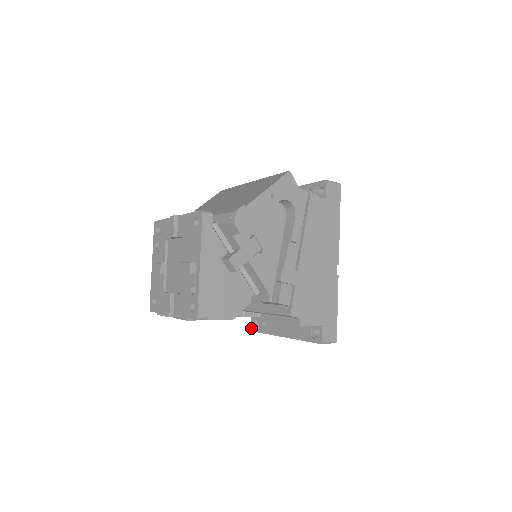
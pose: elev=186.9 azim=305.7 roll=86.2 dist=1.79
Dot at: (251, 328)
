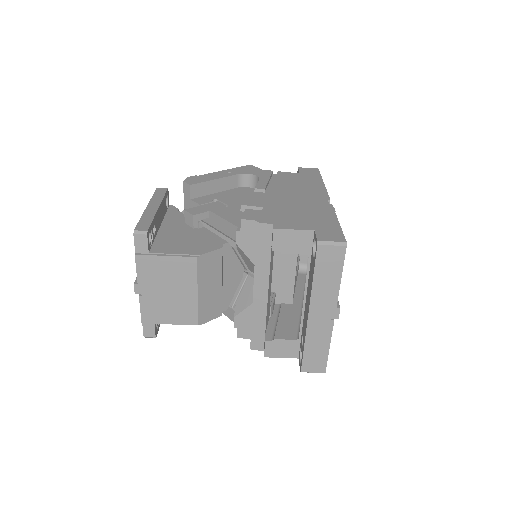
Dot at: (300, 369)
